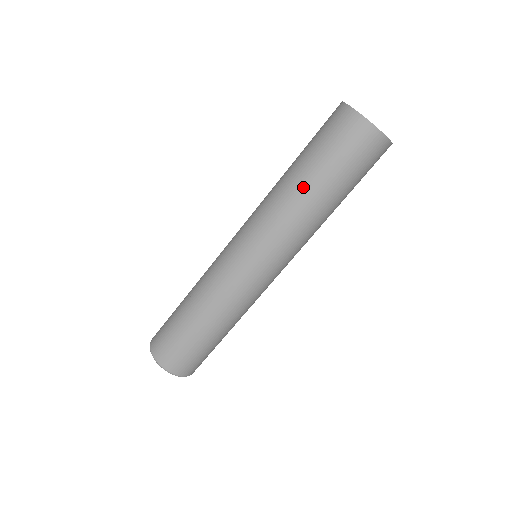
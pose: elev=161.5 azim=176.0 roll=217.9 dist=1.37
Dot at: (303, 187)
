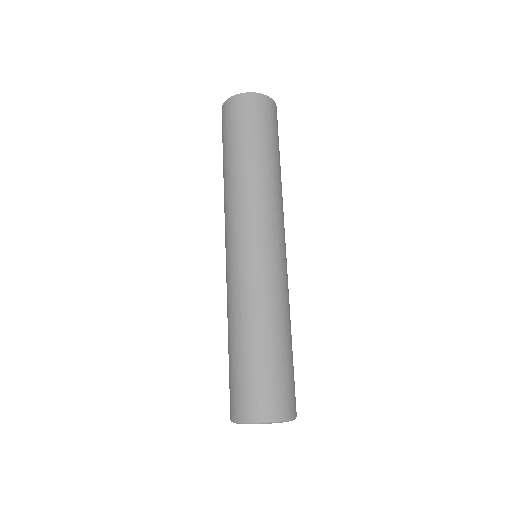
Dot at: (243, 163)
